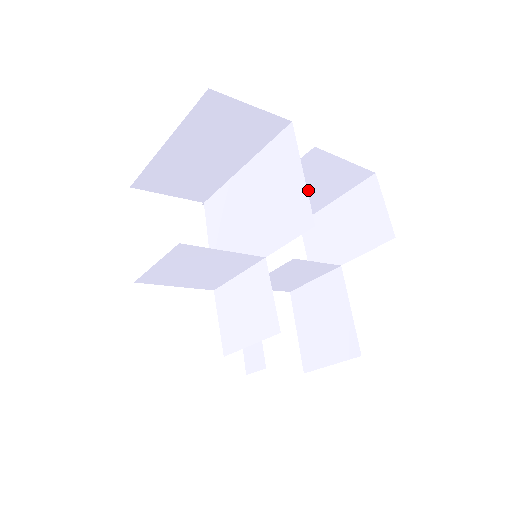
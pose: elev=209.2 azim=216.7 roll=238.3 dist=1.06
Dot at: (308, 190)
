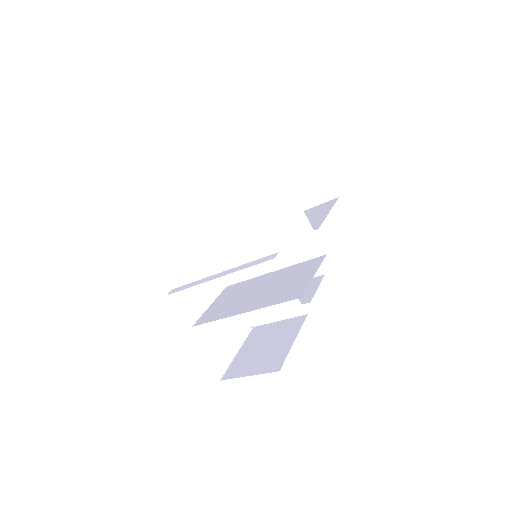
Dot at: occluded
